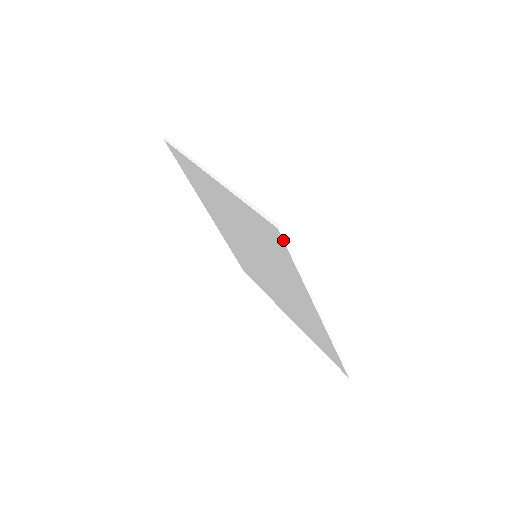
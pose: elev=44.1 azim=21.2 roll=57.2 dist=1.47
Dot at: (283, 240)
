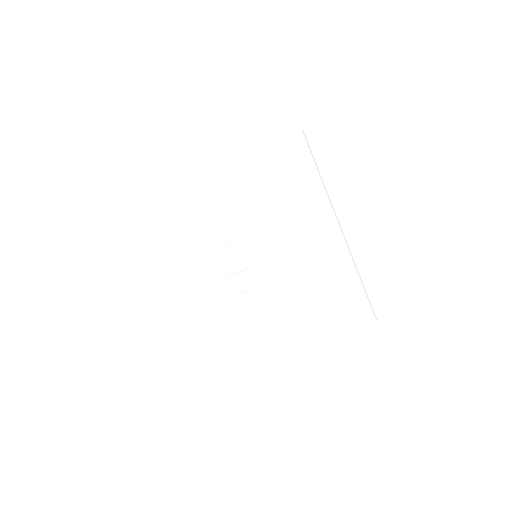
Dot at: (306, 141)
